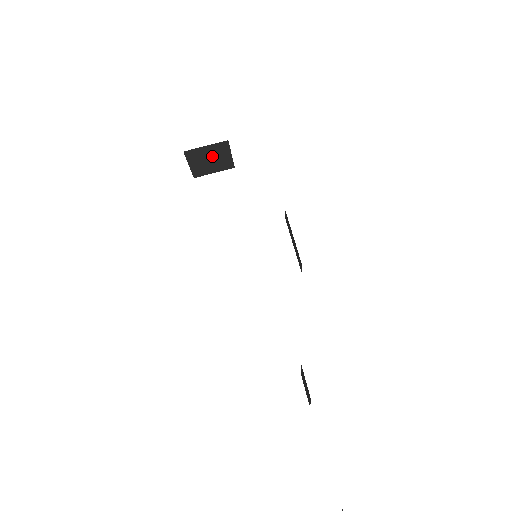
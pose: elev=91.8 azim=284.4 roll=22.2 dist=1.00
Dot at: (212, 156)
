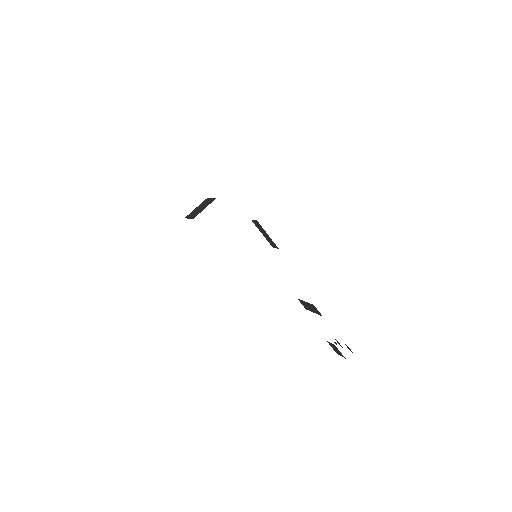
Dot at: occluded
